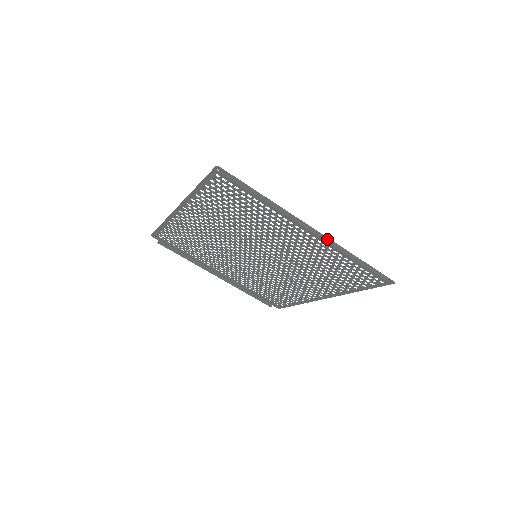
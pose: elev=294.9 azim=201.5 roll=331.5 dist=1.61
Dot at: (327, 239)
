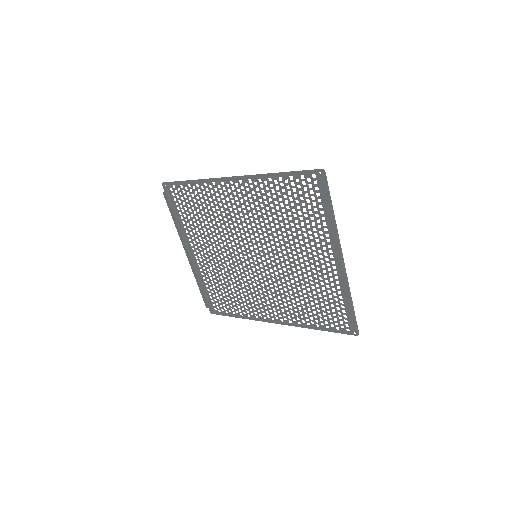
Dot at: (346, 274)
